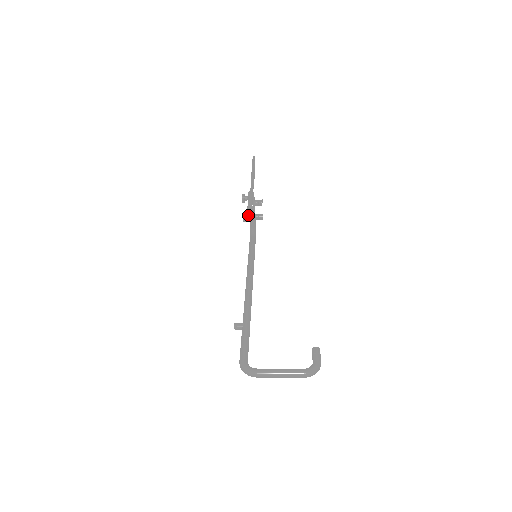
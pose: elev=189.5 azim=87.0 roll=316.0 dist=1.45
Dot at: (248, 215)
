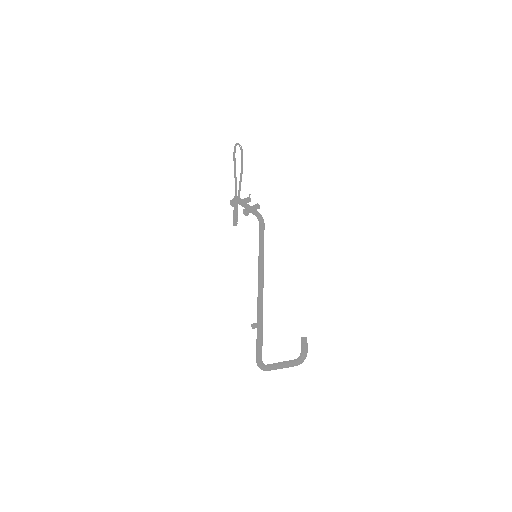
Dot at: (247, 210)
